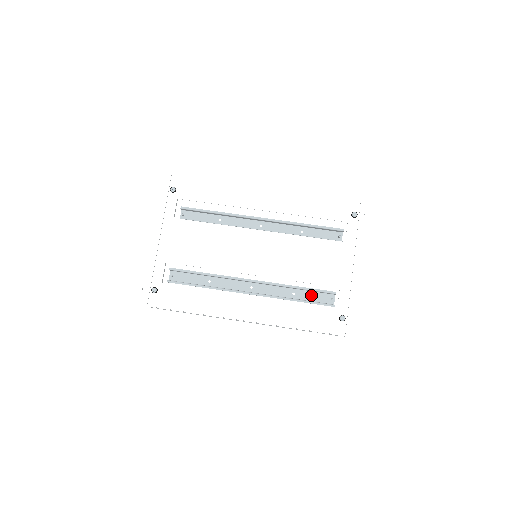
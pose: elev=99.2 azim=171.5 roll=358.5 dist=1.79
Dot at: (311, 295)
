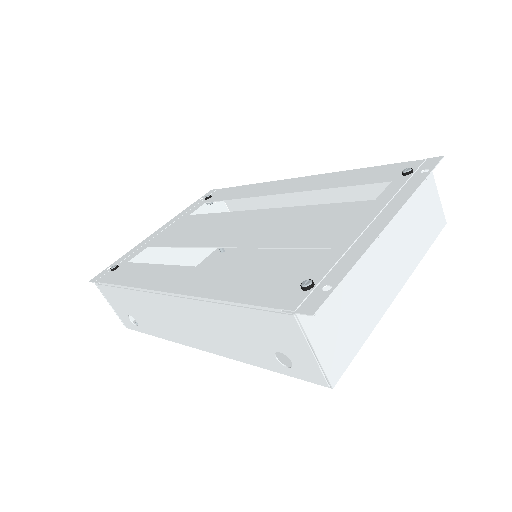
Dot at: occluded
